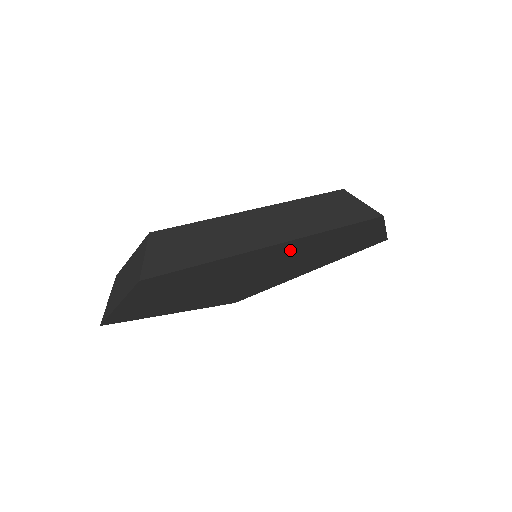
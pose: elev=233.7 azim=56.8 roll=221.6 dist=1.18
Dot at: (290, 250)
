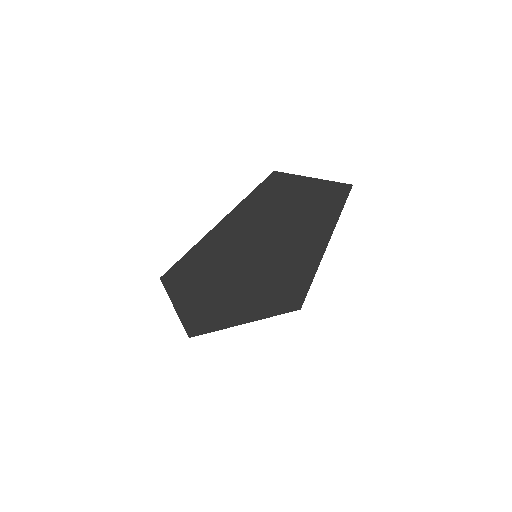
Dot at: (240, 228)
